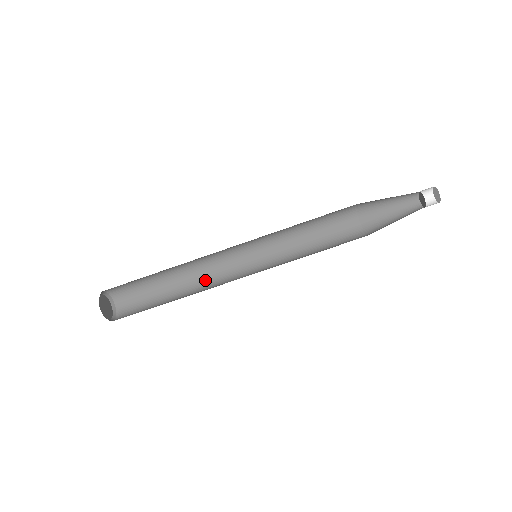
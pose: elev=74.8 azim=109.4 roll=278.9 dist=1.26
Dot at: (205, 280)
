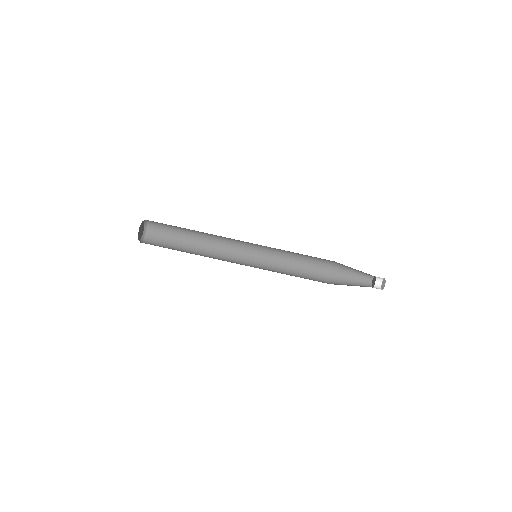
Dot at: (214, 252)
